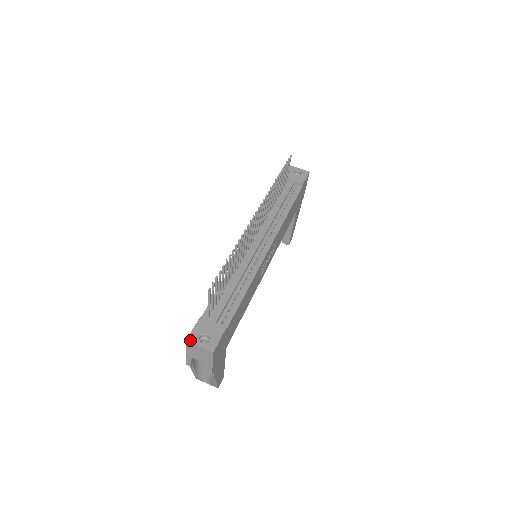
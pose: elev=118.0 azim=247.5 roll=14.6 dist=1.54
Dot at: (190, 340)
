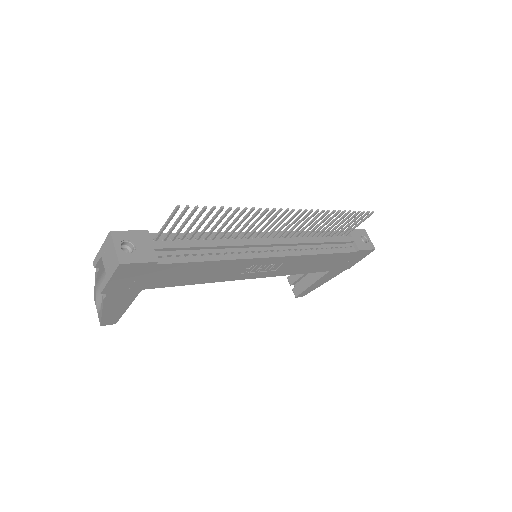
Dot at: (115, 234)
